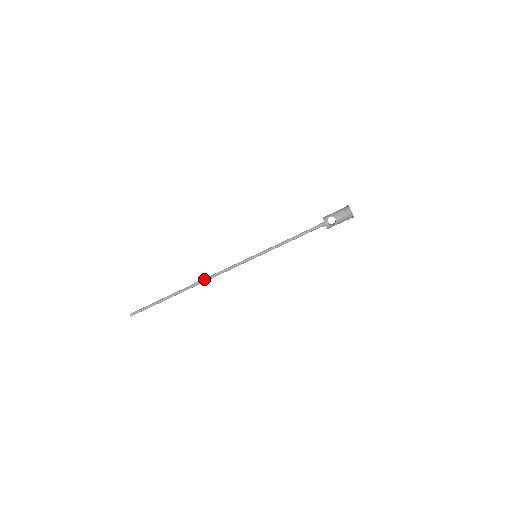
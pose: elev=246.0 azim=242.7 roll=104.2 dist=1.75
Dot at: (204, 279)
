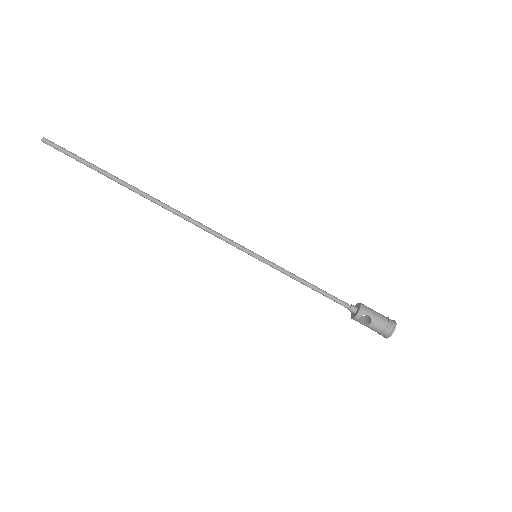
Dot at: (175, 210)
